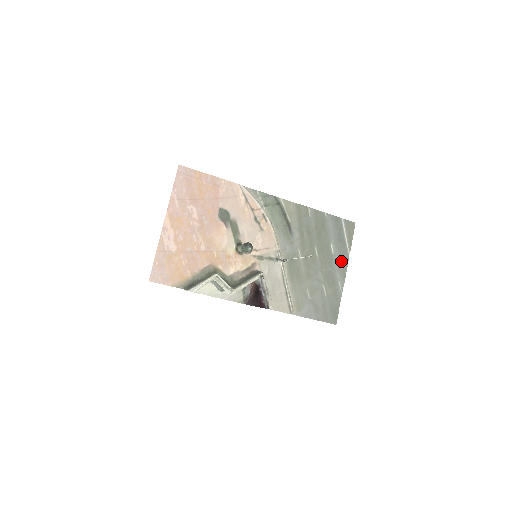
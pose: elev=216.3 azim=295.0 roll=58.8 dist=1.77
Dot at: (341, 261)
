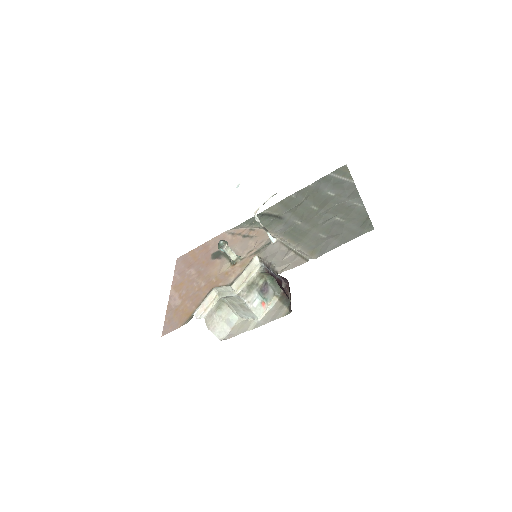
Dot at: (346, 191)
